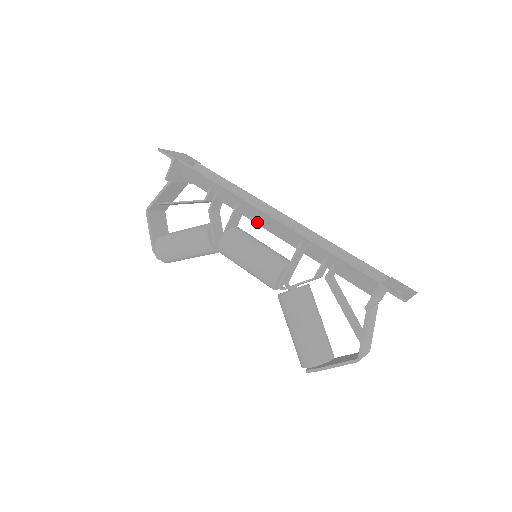
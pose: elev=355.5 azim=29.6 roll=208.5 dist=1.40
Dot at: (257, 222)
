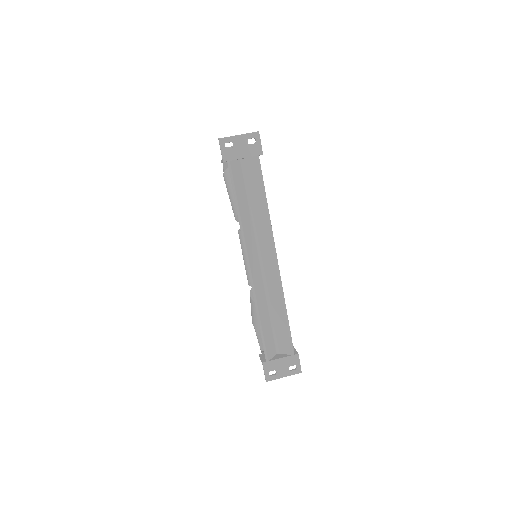
Dot at: (256, 249)
